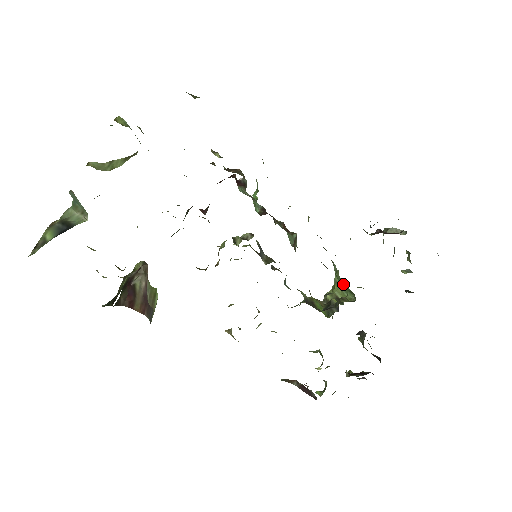
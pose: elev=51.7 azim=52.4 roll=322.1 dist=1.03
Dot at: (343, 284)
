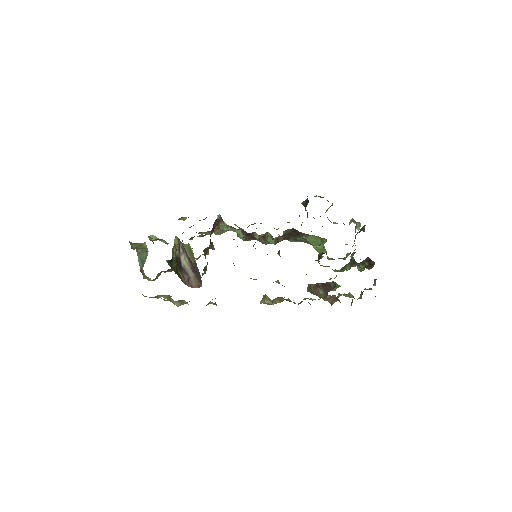
Dot at: (317, 243)
